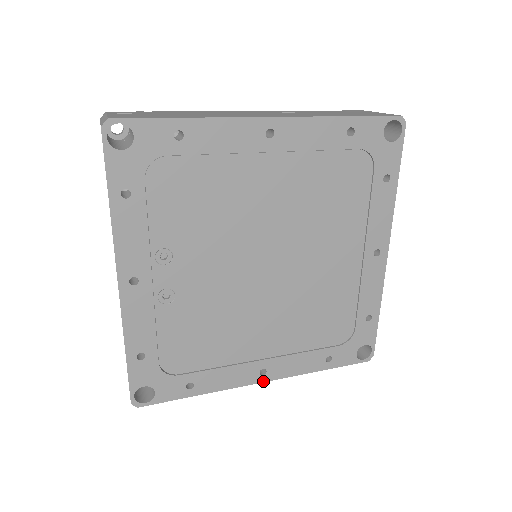
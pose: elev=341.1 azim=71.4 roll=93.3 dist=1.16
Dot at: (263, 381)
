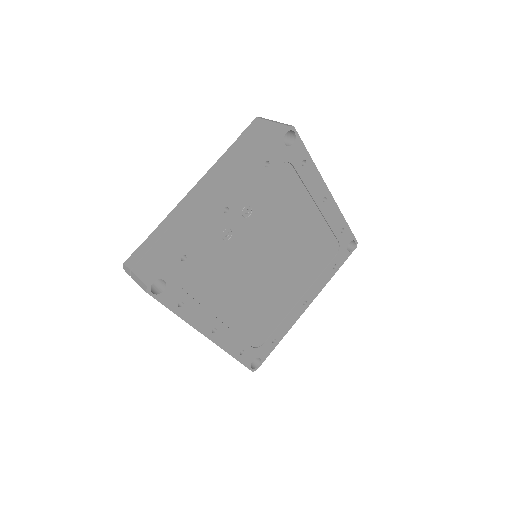
Dot at: (208, 337)
